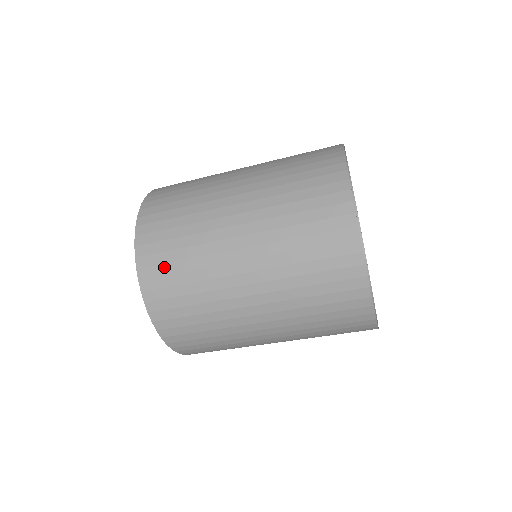
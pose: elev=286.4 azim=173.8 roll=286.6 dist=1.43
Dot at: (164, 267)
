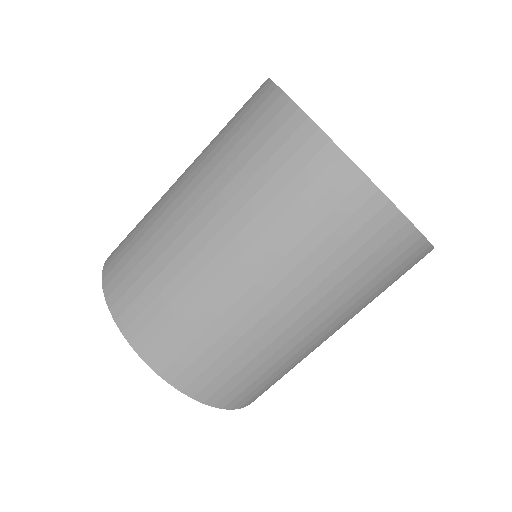
Dot at: (186, 355)
